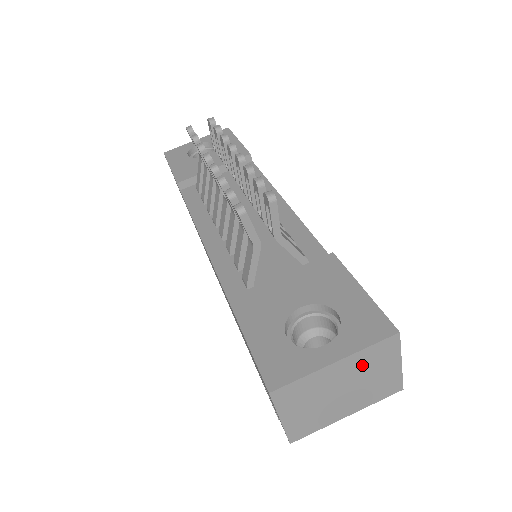
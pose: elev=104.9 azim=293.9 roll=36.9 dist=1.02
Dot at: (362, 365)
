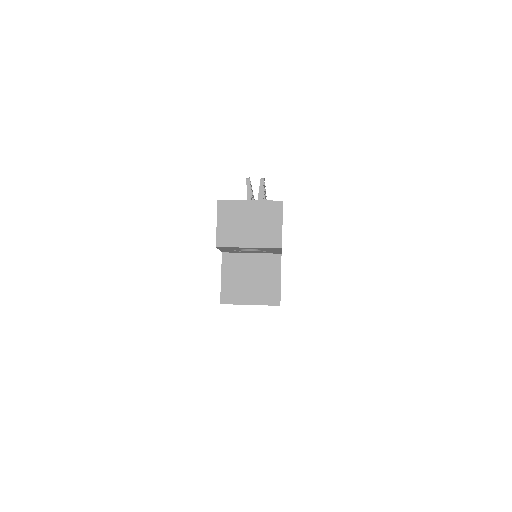
Dot at: (262, 211)
